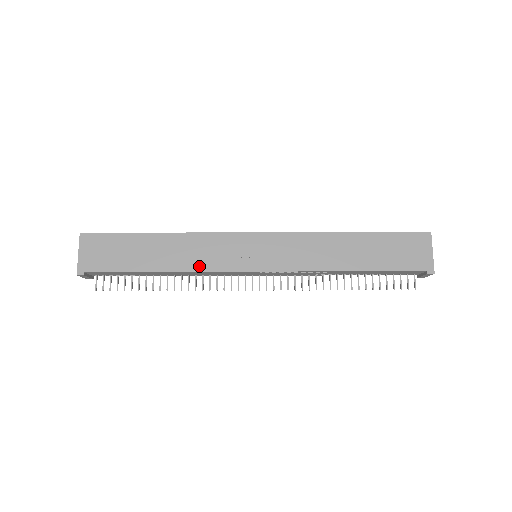
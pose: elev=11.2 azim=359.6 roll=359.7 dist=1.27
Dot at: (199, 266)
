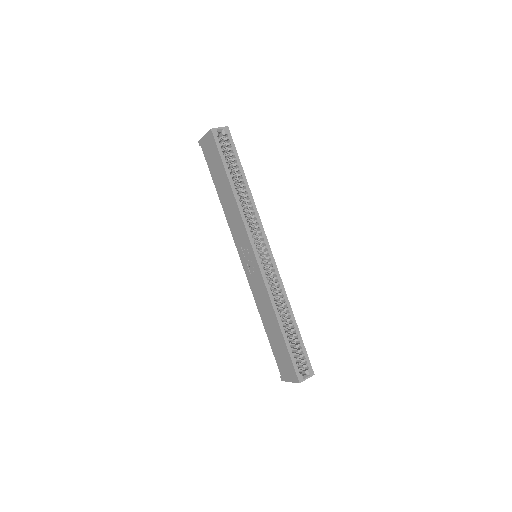
Dot at: (229, 222)
